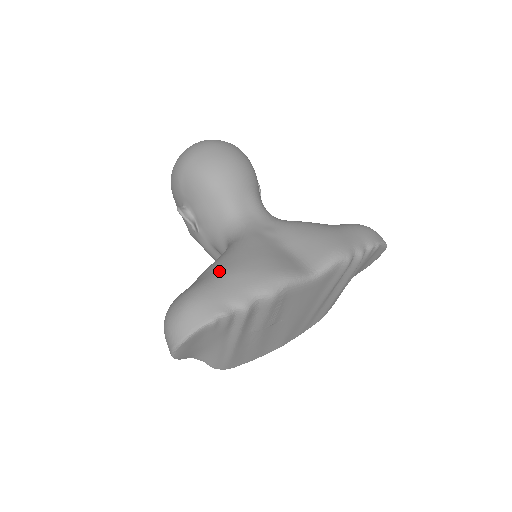
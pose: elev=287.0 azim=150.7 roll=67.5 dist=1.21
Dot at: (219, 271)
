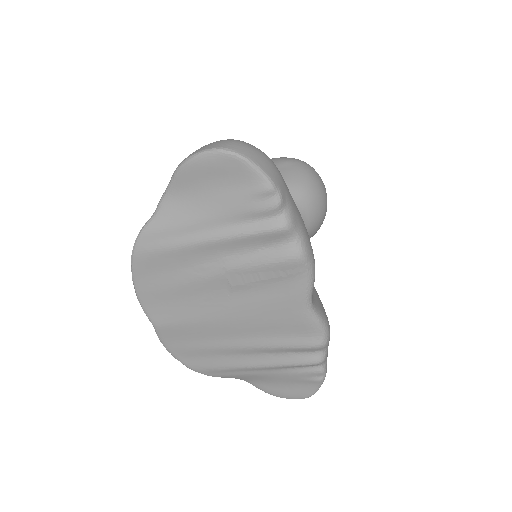
Dot at: occluded
